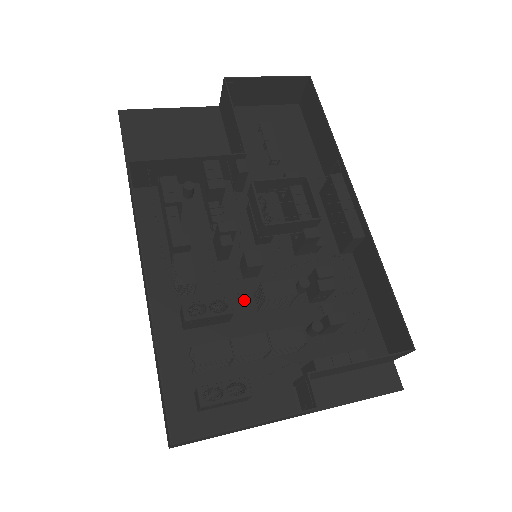
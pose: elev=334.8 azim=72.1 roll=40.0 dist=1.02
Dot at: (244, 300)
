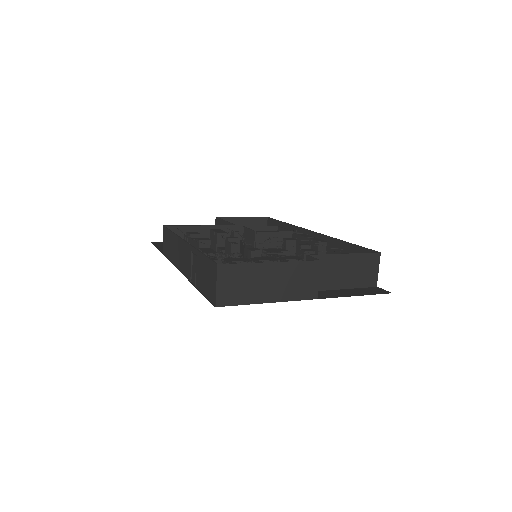
Dot at: occluded
